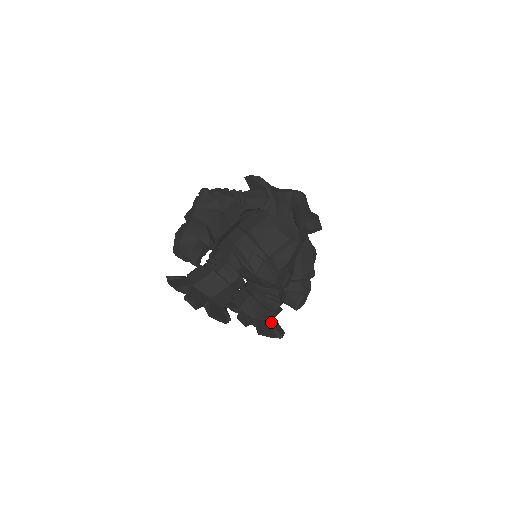
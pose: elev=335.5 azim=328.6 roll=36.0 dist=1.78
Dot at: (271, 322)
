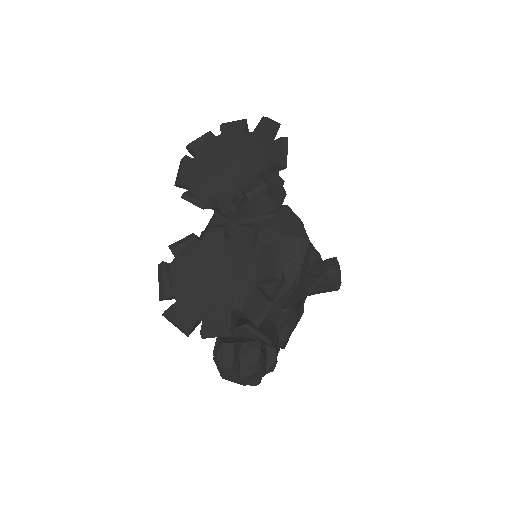
Dot at: occluded
